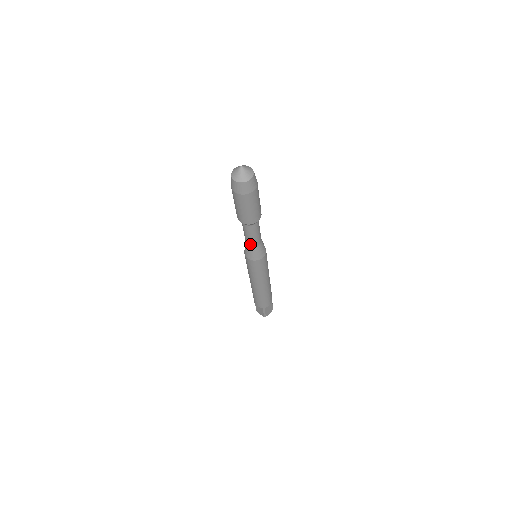
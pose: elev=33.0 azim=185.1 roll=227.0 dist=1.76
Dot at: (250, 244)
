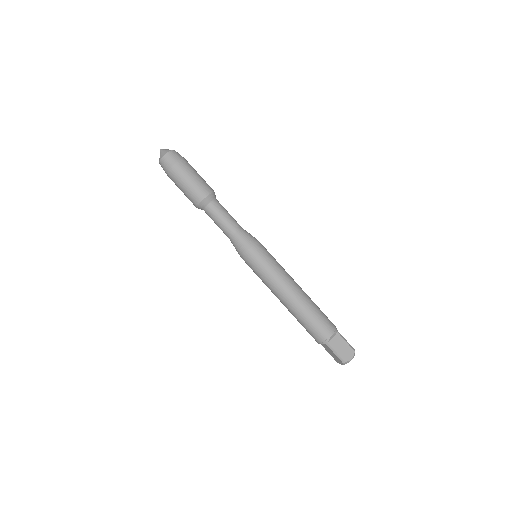
Dot at: (236, 226)
